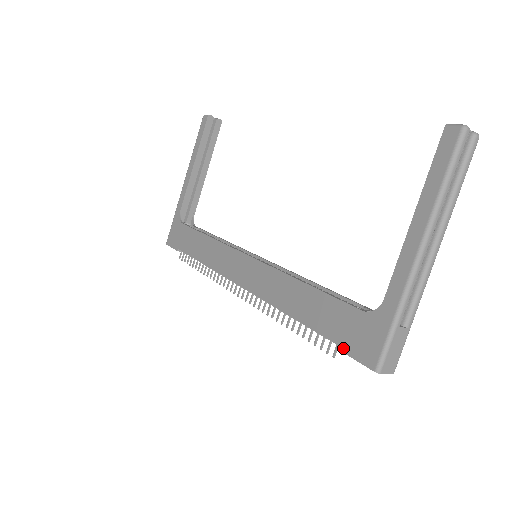
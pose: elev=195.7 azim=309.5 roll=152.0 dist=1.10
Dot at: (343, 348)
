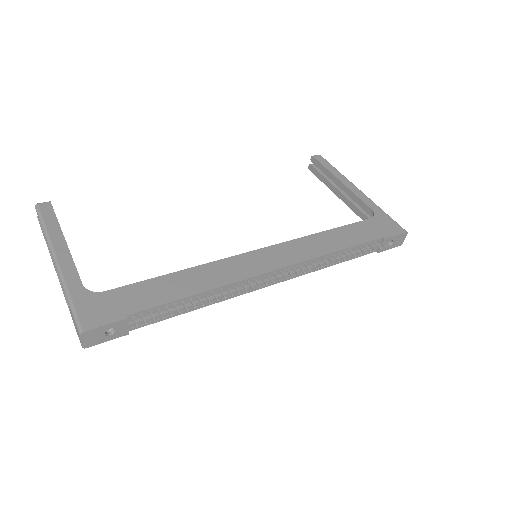
Dot at: (385, 236)
